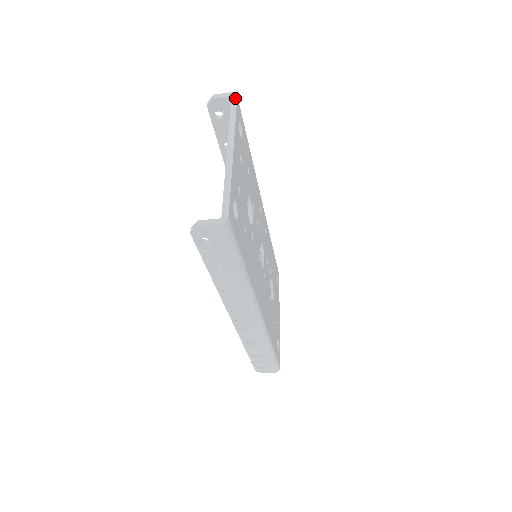
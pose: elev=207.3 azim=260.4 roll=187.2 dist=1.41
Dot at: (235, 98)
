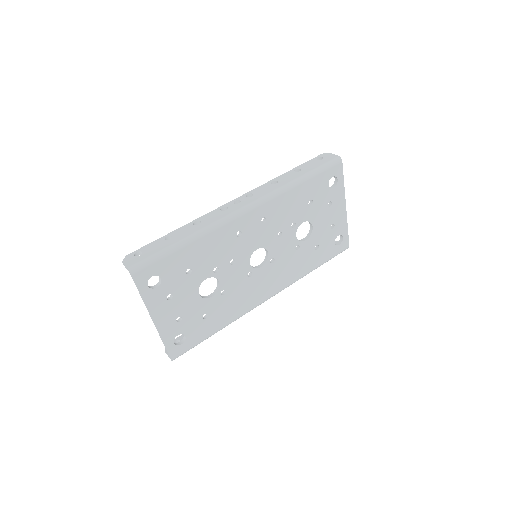
Dot at: (132, 277)
